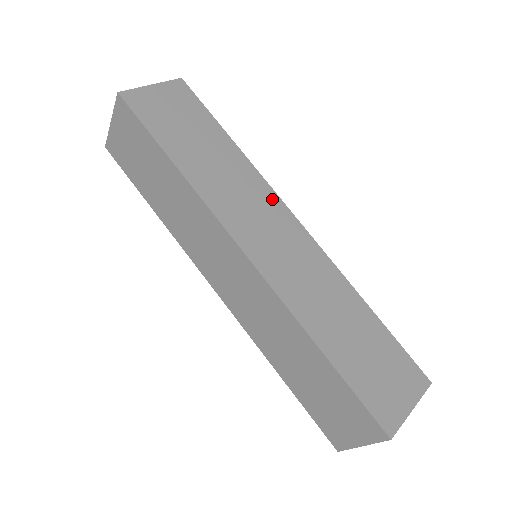
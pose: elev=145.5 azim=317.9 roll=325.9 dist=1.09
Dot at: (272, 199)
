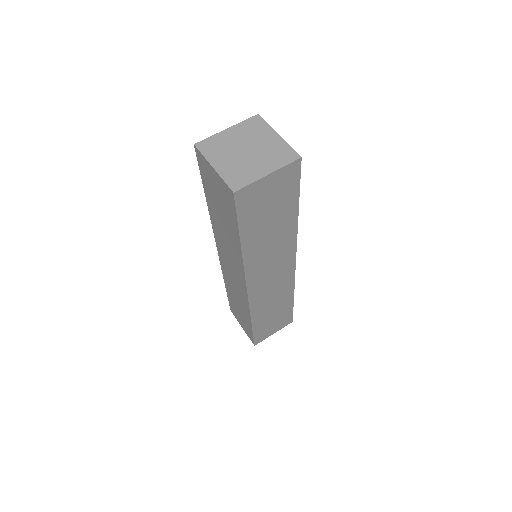
Dot at: (290, 253)
